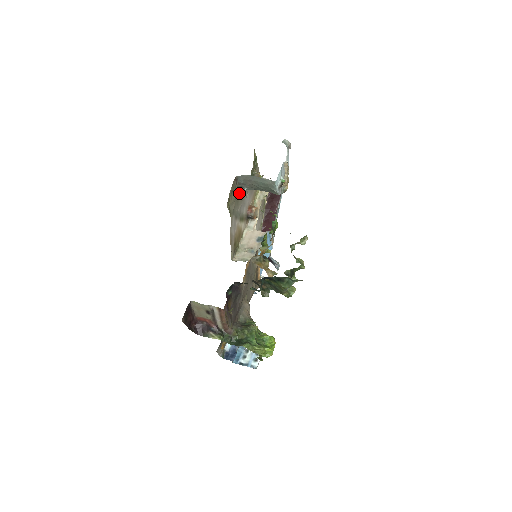
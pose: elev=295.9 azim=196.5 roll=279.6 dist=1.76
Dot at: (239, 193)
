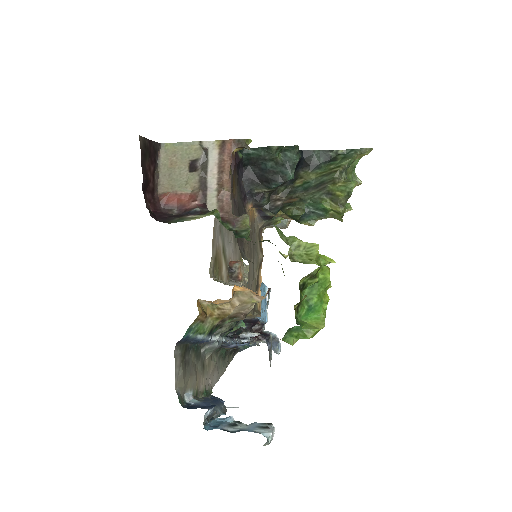
Dot at: occluded
